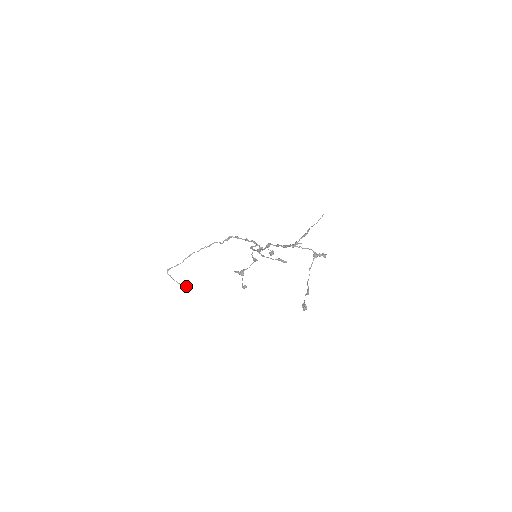
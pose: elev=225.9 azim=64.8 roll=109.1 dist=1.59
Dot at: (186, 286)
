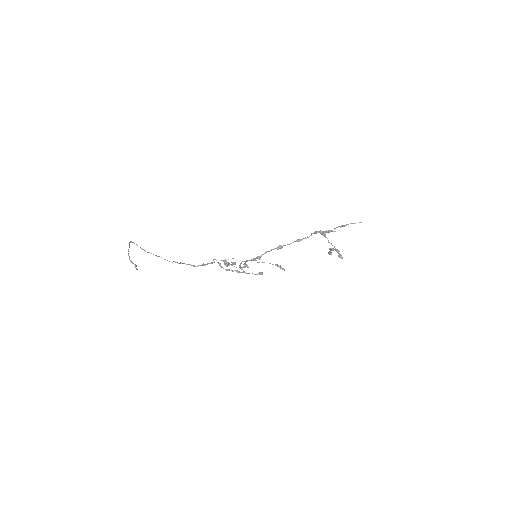
Dot at: (135, 265)
